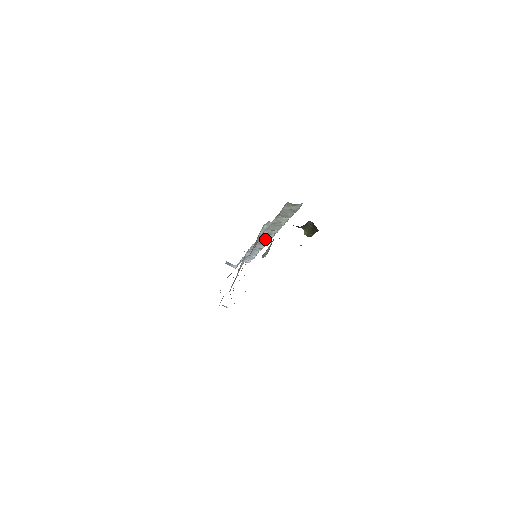
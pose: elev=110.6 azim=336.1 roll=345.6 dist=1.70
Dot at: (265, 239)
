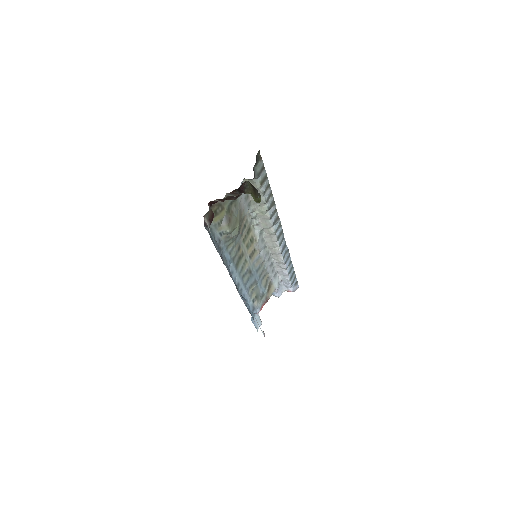
Dot at: (274, 246)
